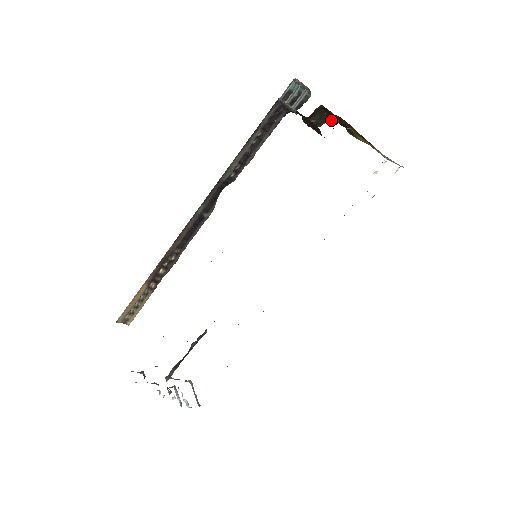
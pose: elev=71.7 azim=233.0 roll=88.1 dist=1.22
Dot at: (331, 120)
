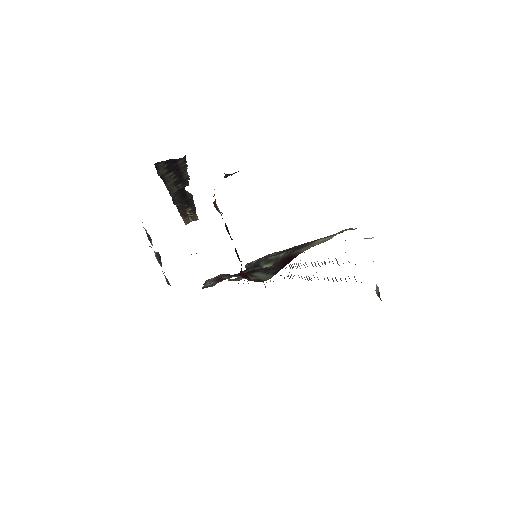
Dot at: occluded
